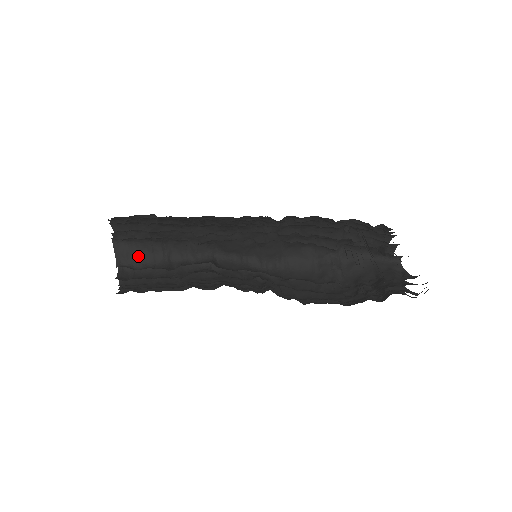
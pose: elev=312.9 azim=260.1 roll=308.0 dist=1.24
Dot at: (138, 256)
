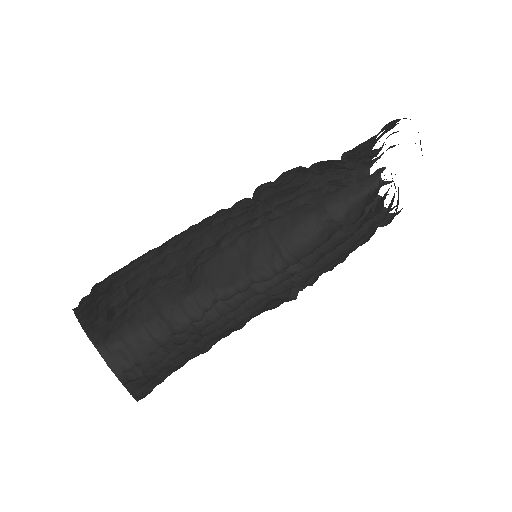
Dot at: (138, 352)
